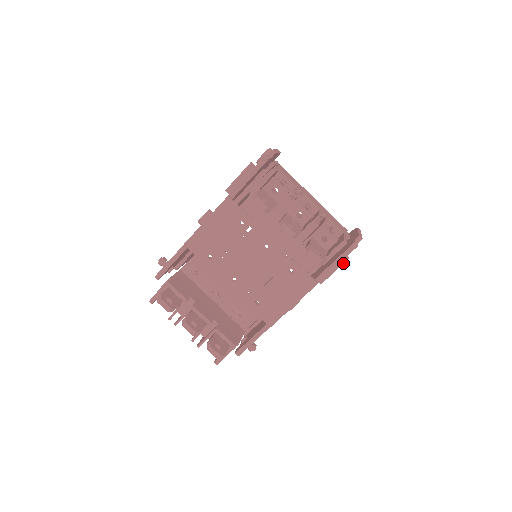
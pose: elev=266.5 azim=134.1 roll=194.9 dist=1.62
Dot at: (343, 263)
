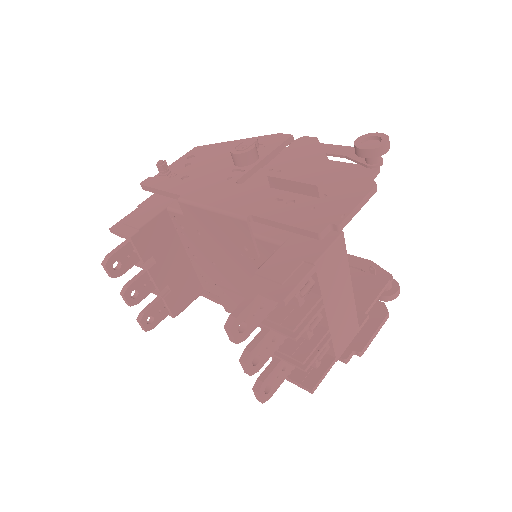
Dot at: occluded
